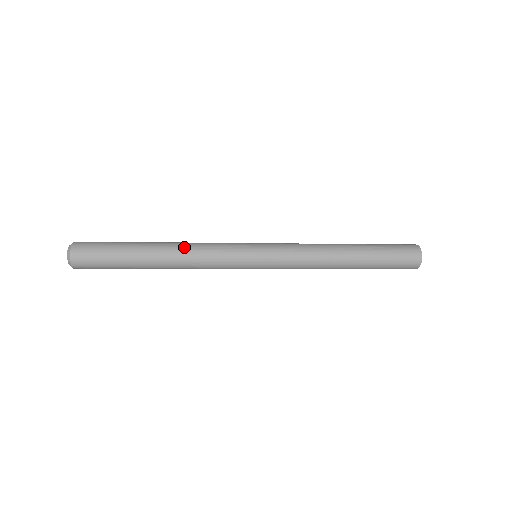
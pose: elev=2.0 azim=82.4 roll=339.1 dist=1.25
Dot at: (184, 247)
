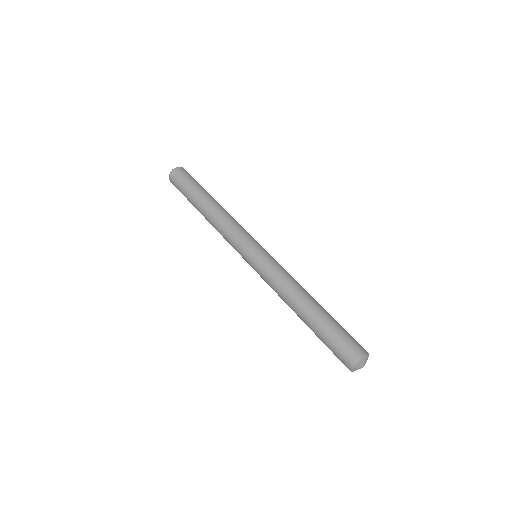
Dot at: occluded
